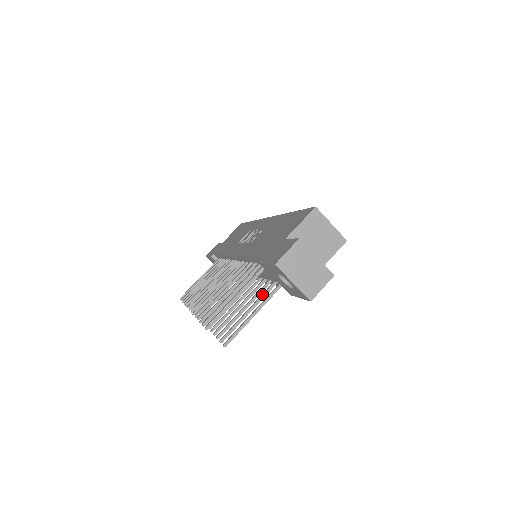
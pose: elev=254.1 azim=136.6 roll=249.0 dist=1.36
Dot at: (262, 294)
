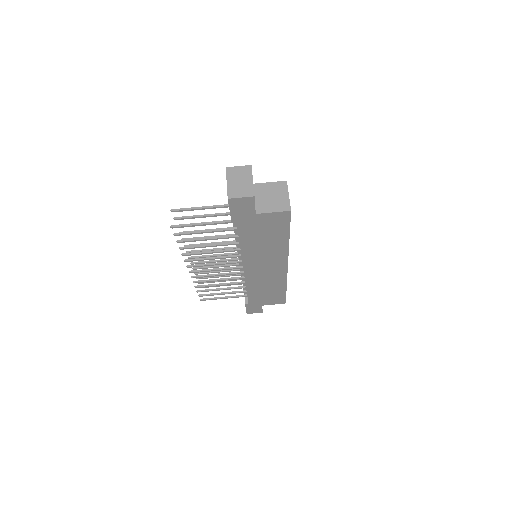
Dot at: (222, 229)
